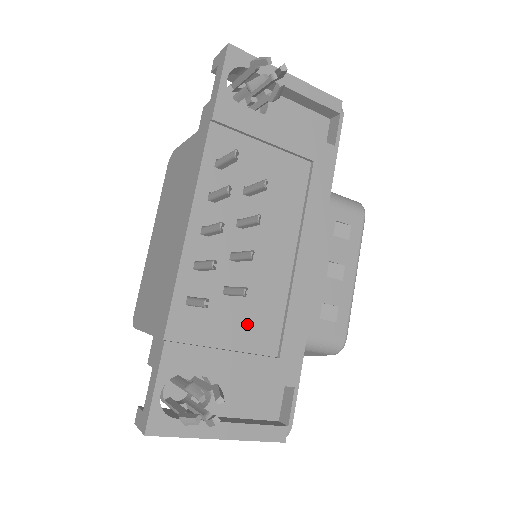
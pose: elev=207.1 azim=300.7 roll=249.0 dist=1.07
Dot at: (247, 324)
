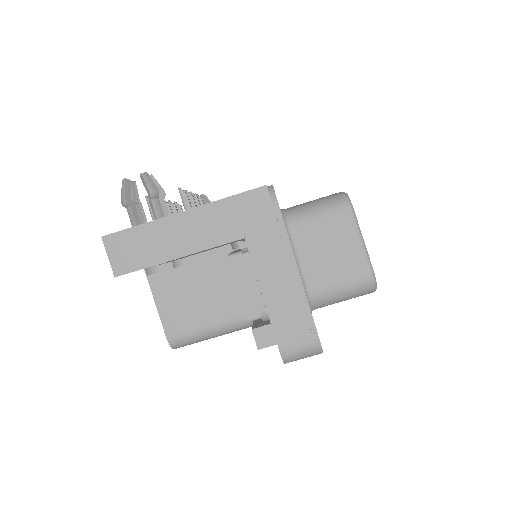
Dot at: occluded
